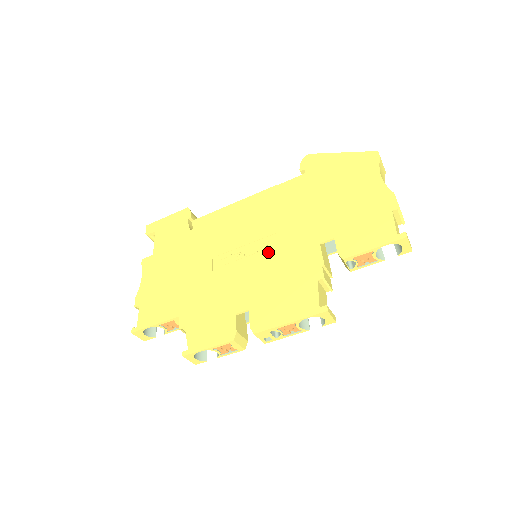
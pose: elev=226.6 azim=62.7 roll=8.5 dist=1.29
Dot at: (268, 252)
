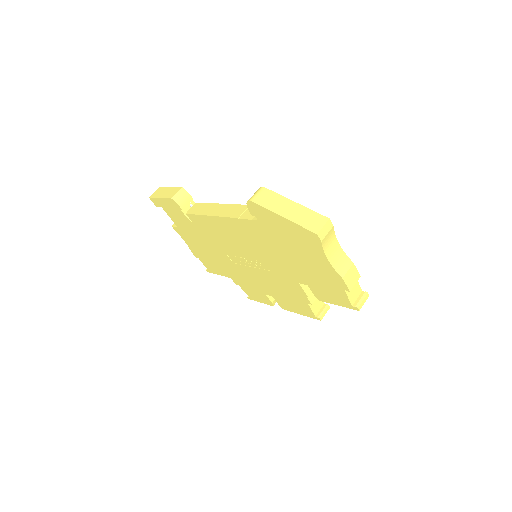
Dot at: (264, 270)
